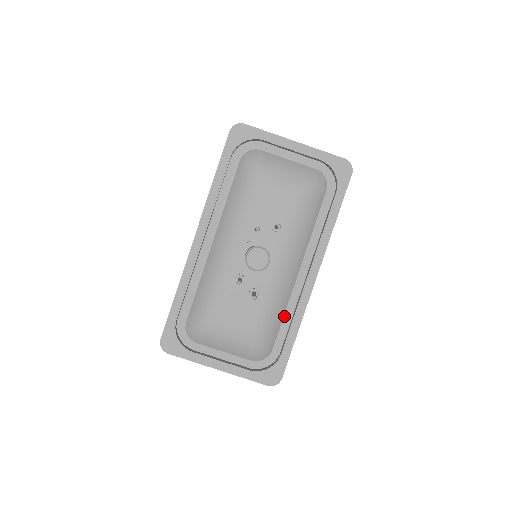
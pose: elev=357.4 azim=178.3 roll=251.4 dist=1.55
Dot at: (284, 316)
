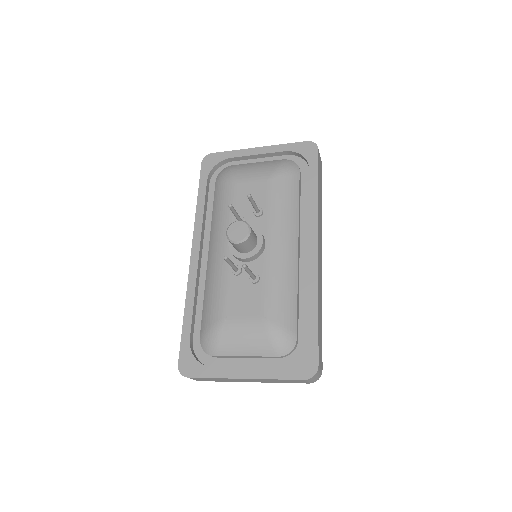
Dot at: (300, 300)
